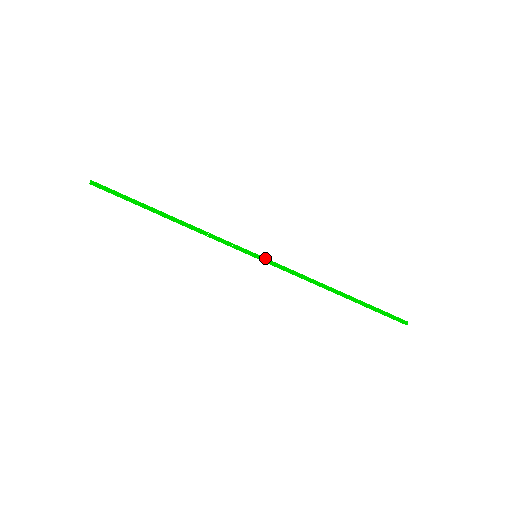
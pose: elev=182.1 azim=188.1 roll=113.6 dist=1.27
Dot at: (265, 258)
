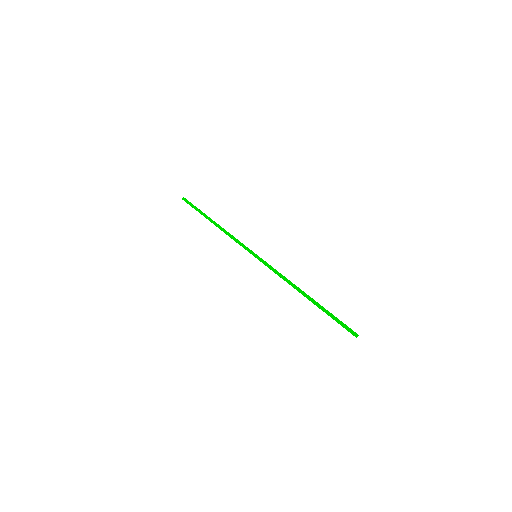
Dot at: (261, 258)
